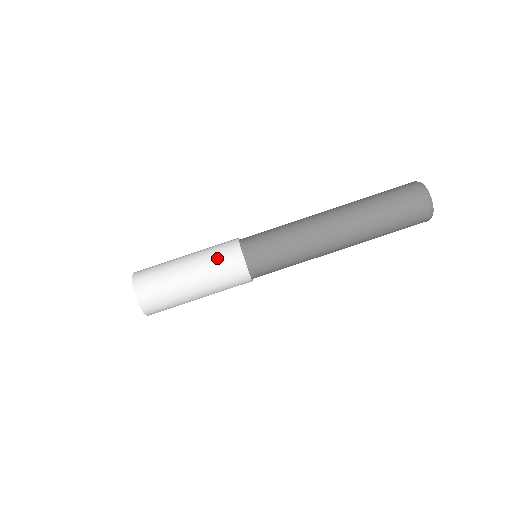
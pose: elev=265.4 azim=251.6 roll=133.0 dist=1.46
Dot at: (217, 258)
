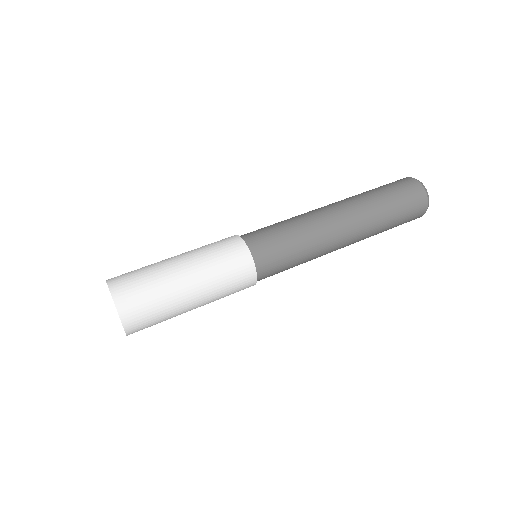
Dot at: (210, 244)
